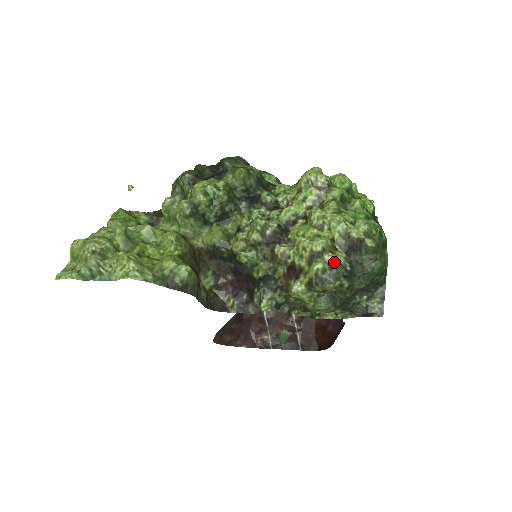
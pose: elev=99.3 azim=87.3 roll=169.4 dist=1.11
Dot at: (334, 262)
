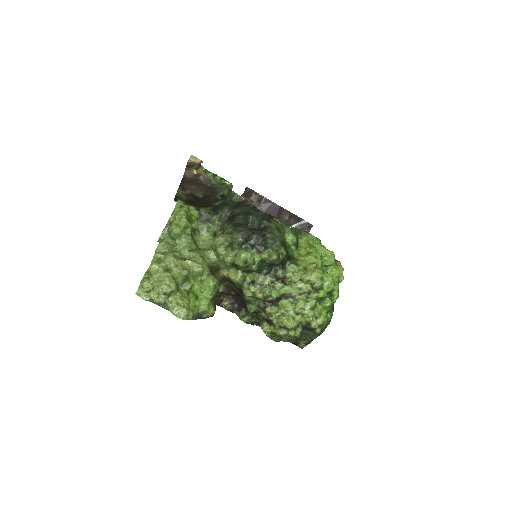
Dot at: (293, 336)
